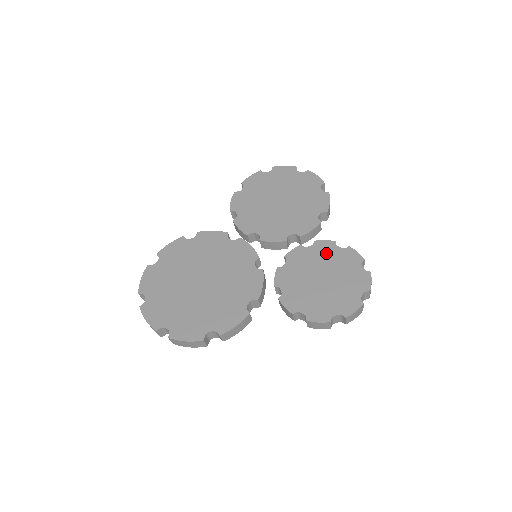
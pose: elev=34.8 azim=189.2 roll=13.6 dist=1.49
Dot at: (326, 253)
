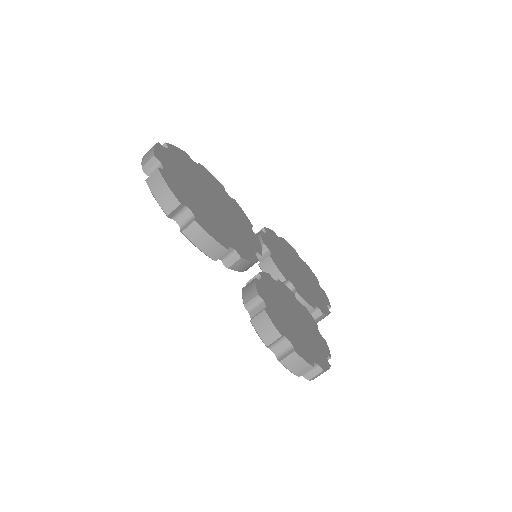
Dot at: (308, 319)
